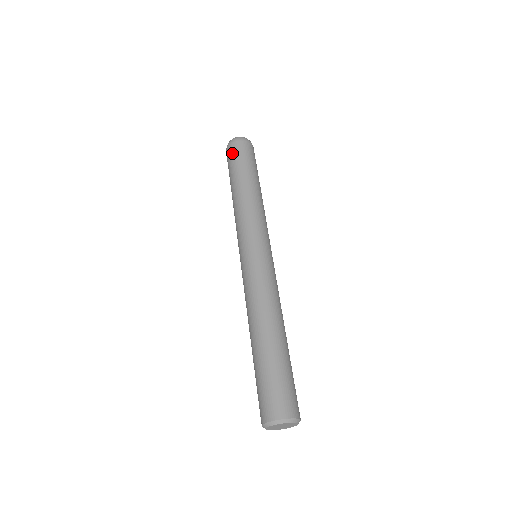
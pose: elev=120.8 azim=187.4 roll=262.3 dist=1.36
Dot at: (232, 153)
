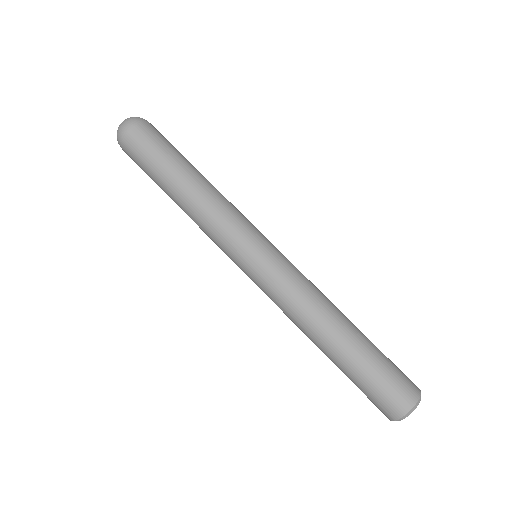
Dot at: occluded
